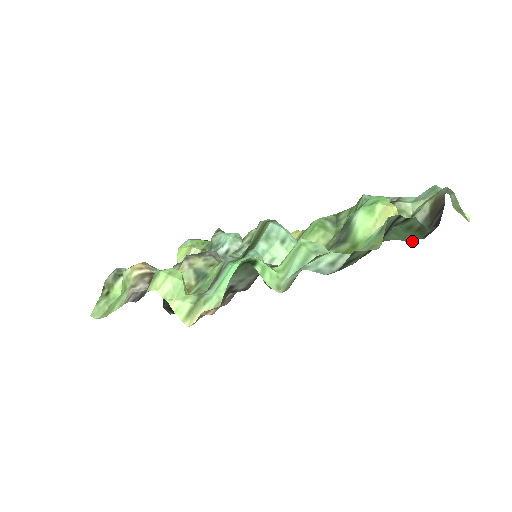
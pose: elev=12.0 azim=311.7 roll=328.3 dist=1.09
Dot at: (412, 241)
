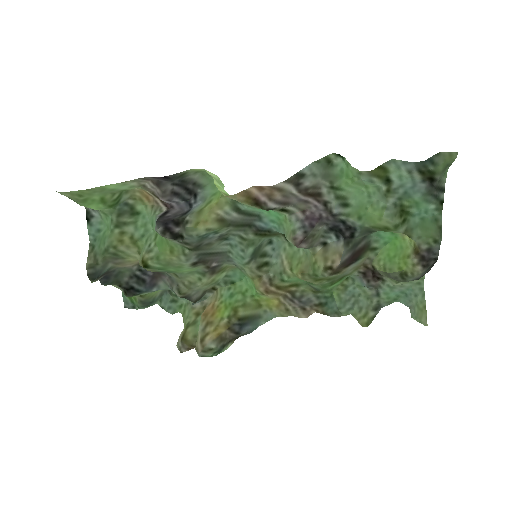
Dot at: (432, 237)
